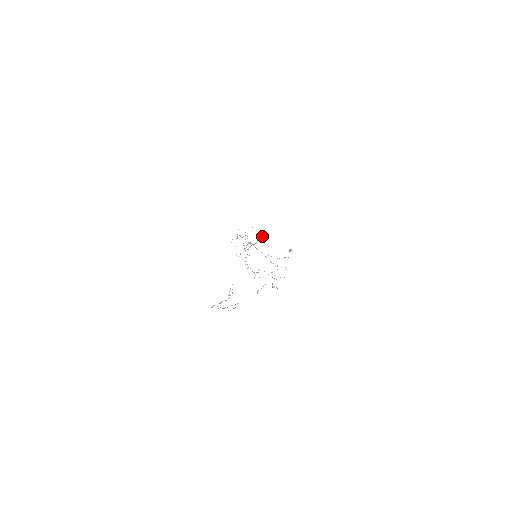
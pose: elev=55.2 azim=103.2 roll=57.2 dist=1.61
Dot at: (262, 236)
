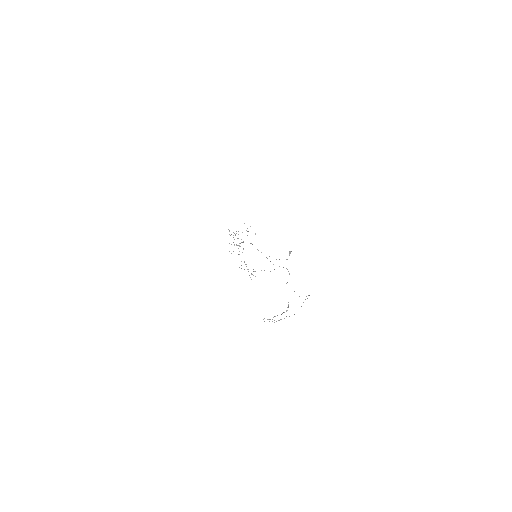
Dot at: (255, 234)
